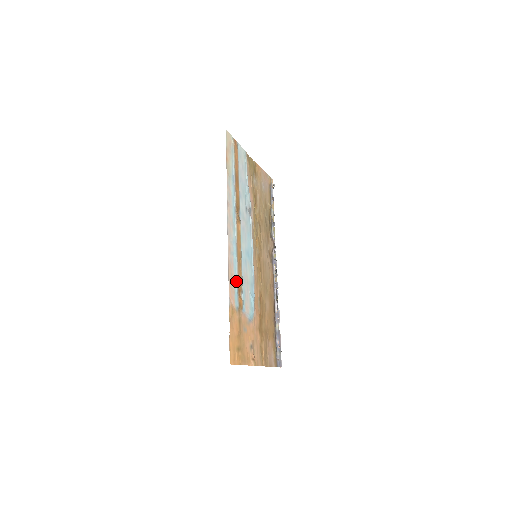
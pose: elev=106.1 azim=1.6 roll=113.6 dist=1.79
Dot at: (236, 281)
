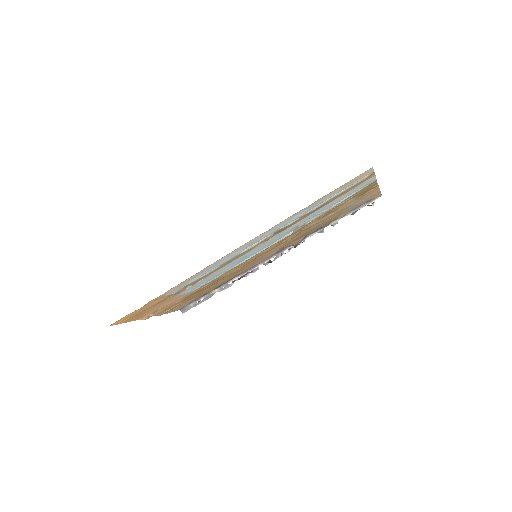
Dot at: (195, 280)
